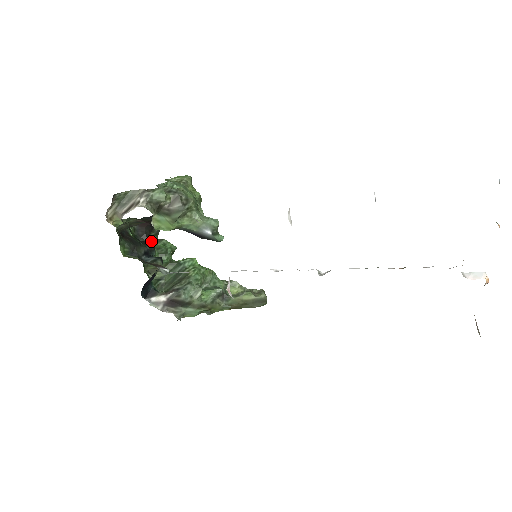
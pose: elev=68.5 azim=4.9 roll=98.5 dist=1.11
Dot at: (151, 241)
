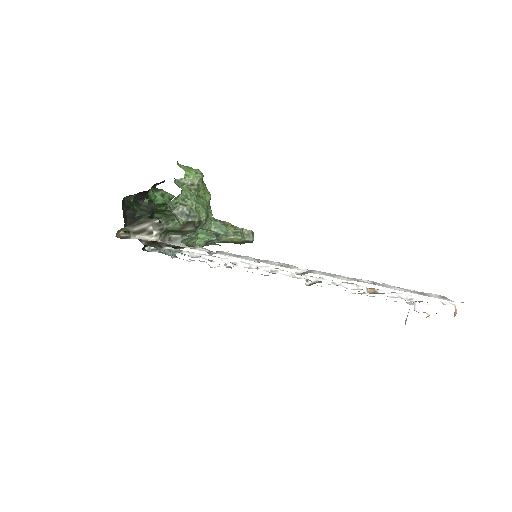
Dot at: (150, 199)
